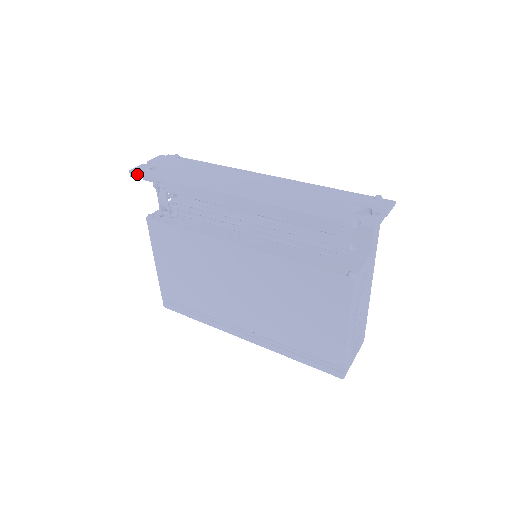
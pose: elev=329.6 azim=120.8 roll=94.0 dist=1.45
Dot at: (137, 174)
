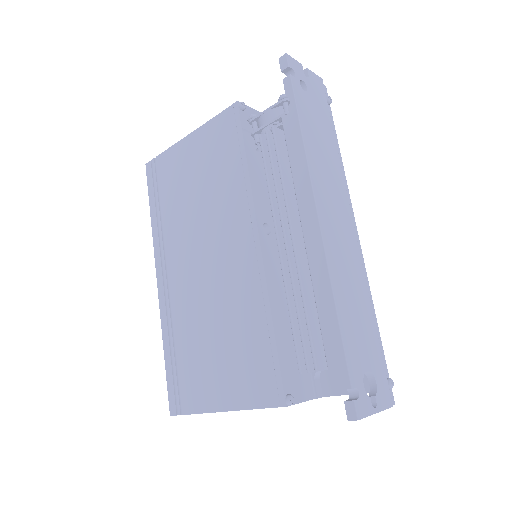
Dot at: (286, 67)
